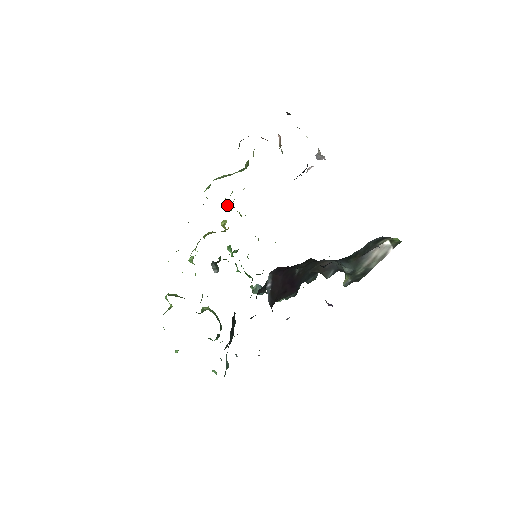
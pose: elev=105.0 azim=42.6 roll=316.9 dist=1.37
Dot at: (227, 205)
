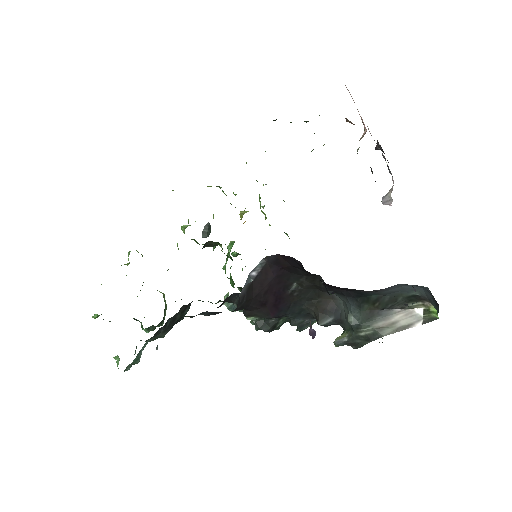
Dot at: occluded
